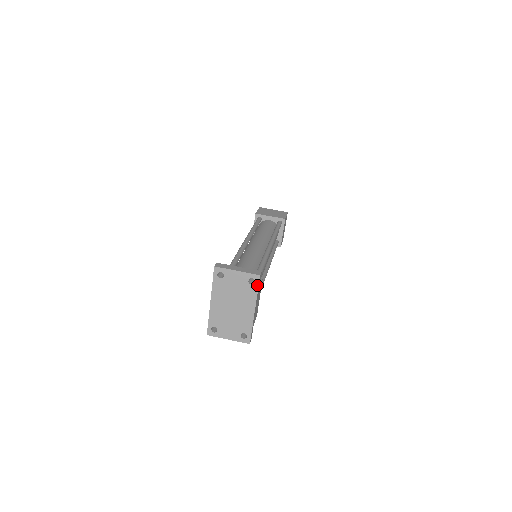
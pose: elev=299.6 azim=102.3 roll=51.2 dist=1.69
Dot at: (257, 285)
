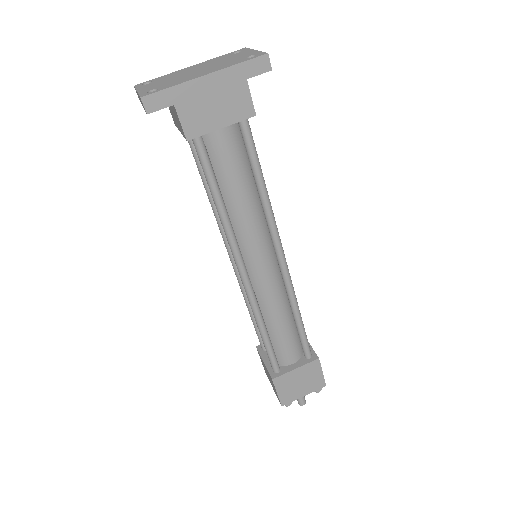
Dot at: (250, 59)
